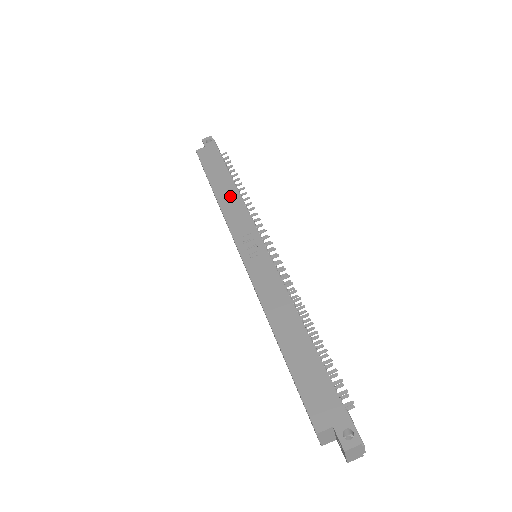
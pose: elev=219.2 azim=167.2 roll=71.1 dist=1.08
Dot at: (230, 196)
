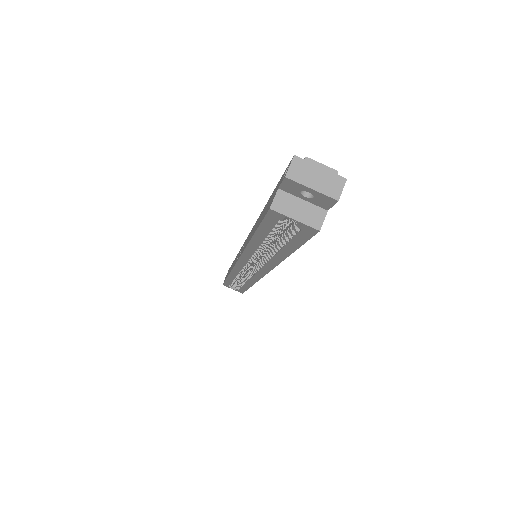
Dot at: occluded
